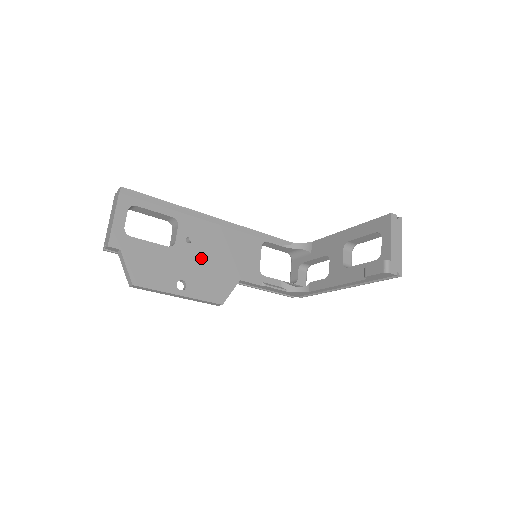
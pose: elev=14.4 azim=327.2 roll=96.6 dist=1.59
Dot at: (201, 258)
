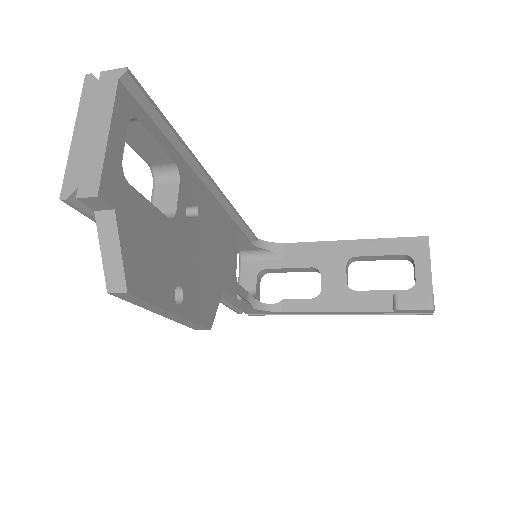
Dot at: (197, 247)
